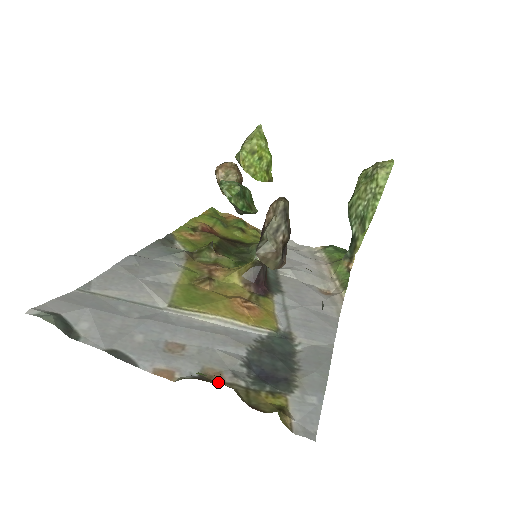
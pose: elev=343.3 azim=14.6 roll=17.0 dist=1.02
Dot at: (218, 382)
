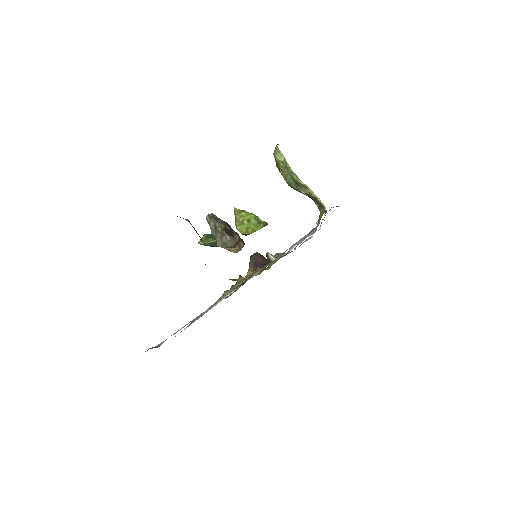
Dot at: occluded
